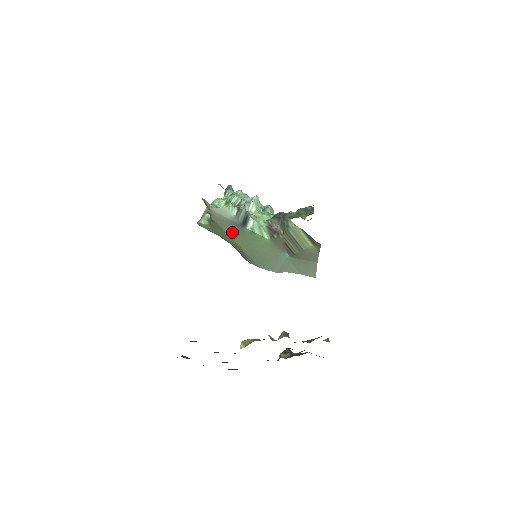
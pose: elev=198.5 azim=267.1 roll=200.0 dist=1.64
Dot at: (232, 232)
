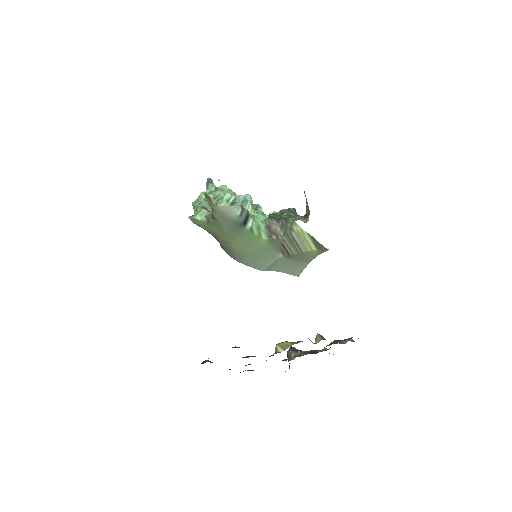
Dot at: (230, 230)
